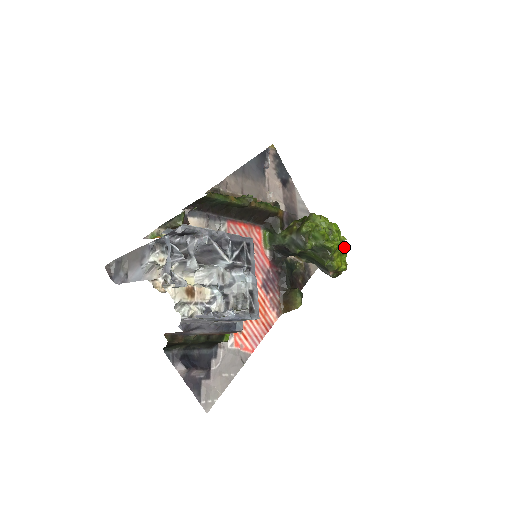
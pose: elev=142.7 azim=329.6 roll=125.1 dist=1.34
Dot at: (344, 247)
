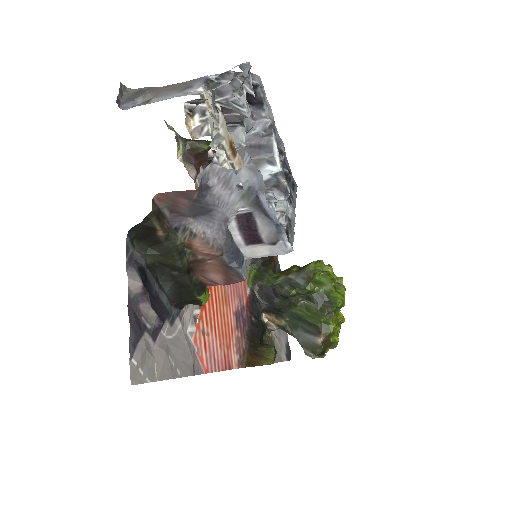
Dot at: occluded
